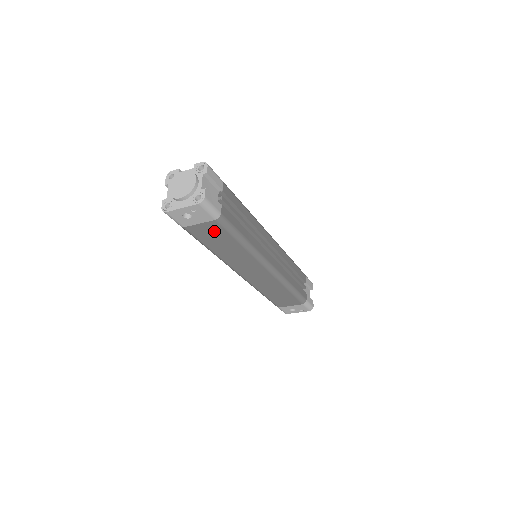
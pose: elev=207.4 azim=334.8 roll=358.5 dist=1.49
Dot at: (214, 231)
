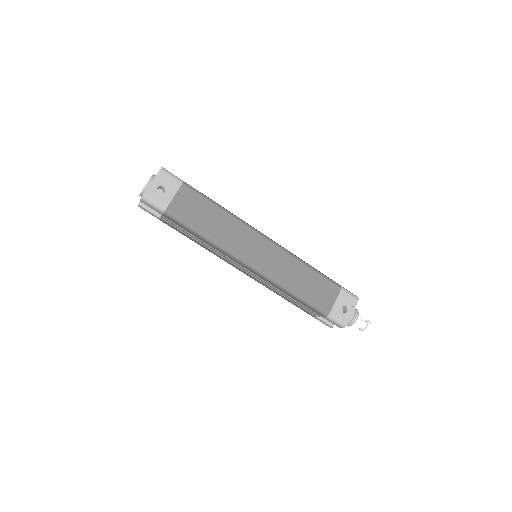
Dot at: (190, 201)
